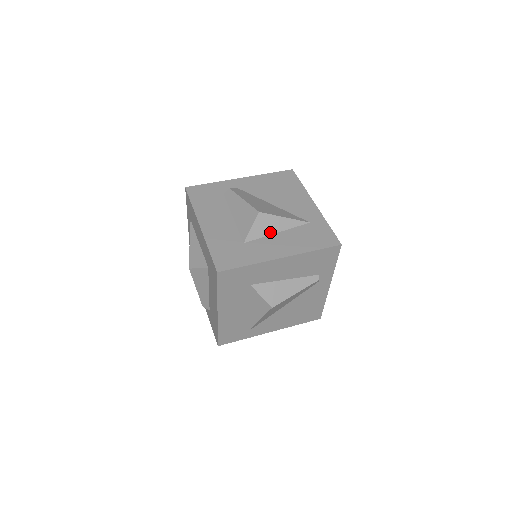
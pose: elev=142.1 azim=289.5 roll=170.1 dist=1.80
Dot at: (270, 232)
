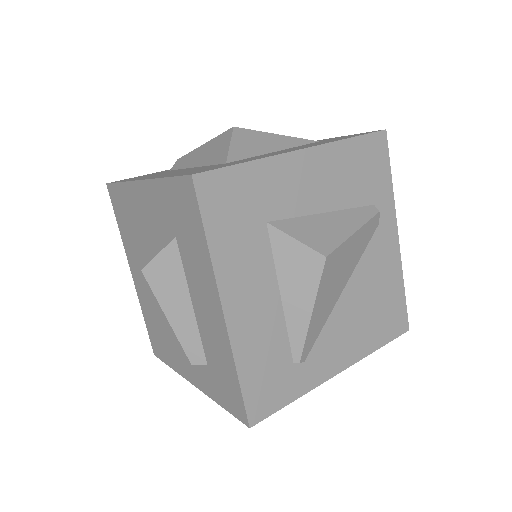
Dot at: (264, 151)
